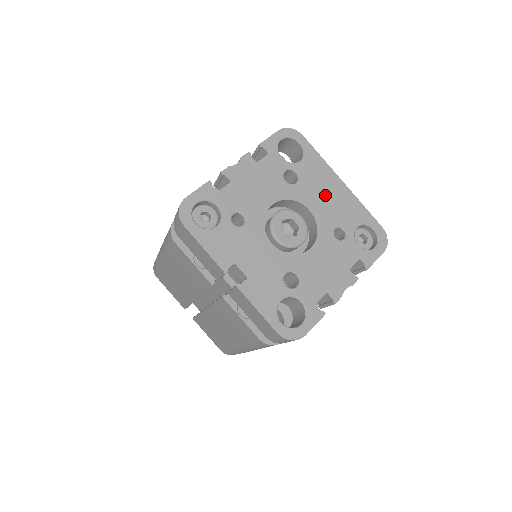
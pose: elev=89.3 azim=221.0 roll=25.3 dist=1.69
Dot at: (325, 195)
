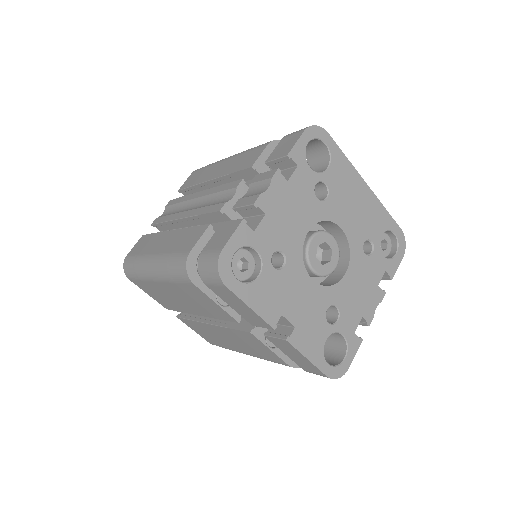
Dot at: (353, 206)
